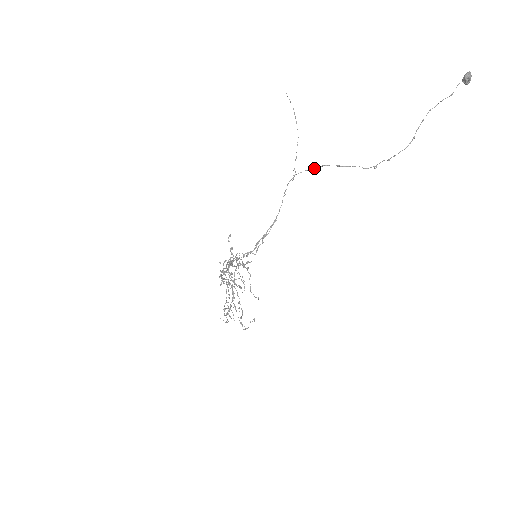
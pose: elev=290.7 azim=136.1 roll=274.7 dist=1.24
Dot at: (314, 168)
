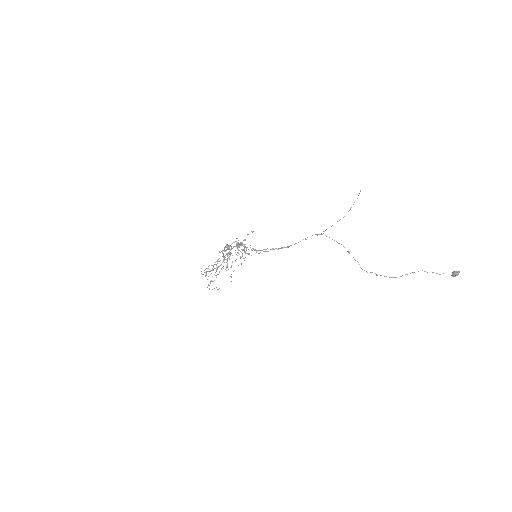
Dot at: occluded
